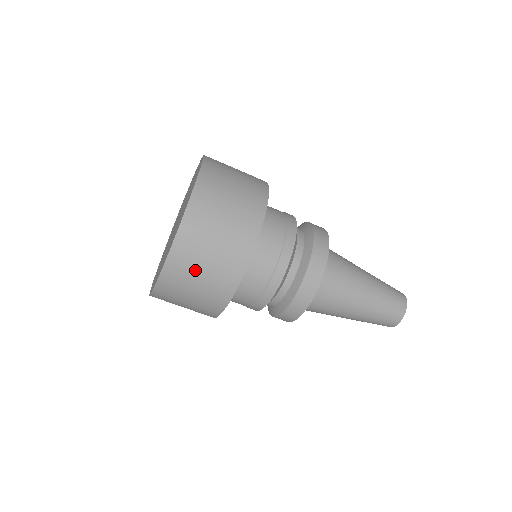
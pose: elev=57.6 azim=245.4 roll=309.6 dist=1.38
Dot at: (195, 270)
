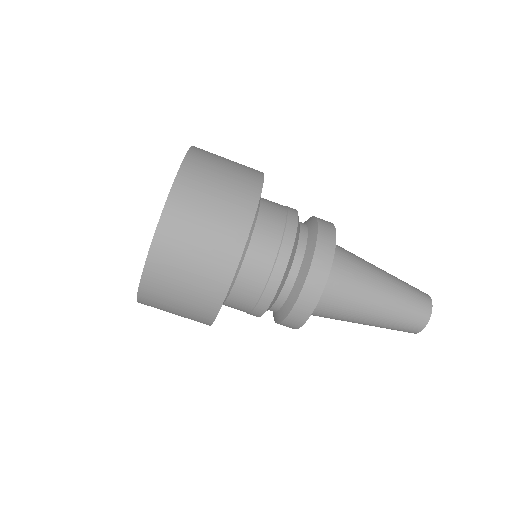
Dot at: (176, 280)
